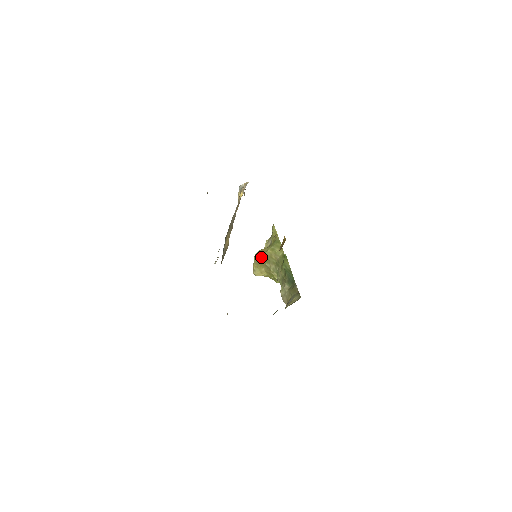
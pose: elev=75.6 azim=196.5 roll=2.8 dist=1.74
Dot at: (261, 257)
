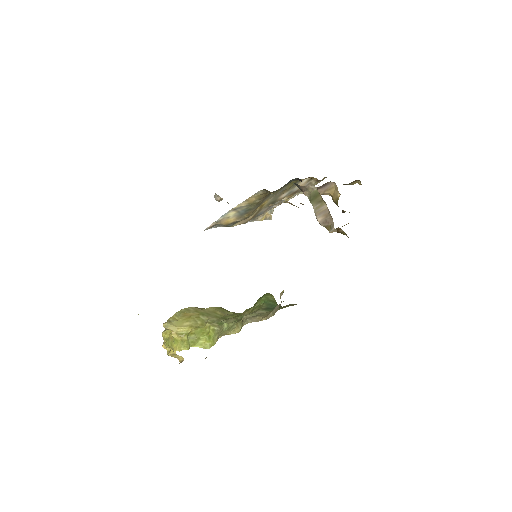
Dot at: (195, 310)
